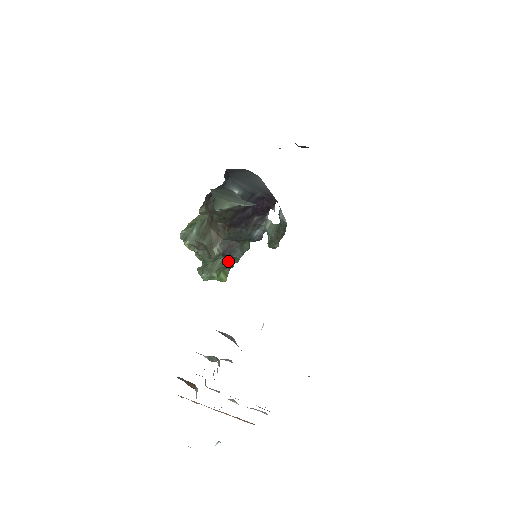
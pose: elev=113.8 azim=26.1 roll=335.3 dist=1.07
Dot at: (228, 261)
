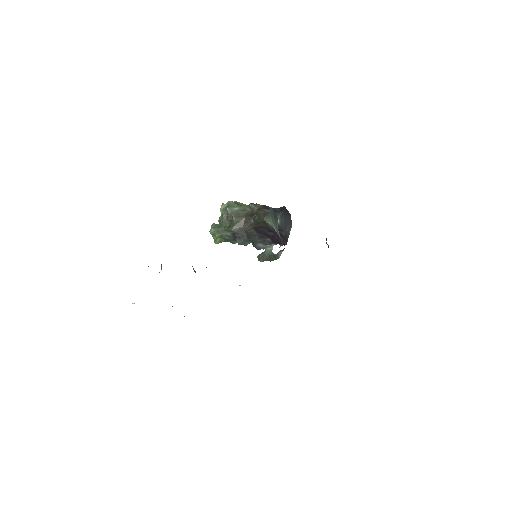
Dot at: (230, 238)
